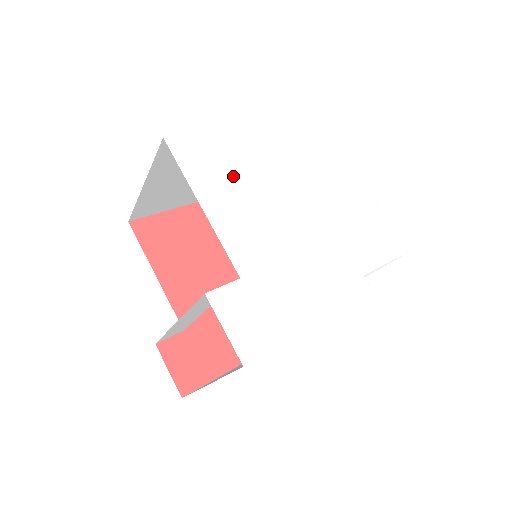
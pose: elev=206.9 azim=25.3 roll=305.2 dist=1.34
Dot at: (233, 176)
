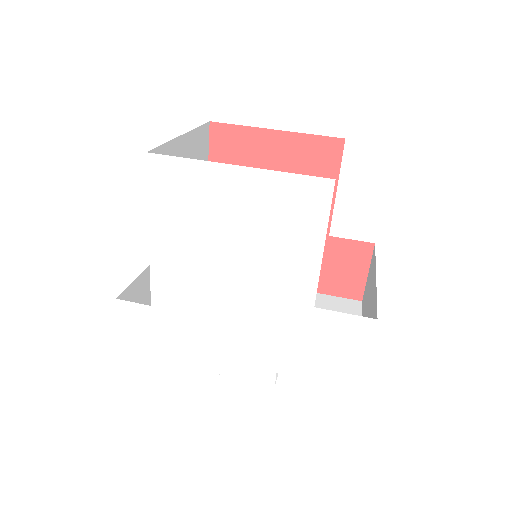
Dot at: (201, 224)
